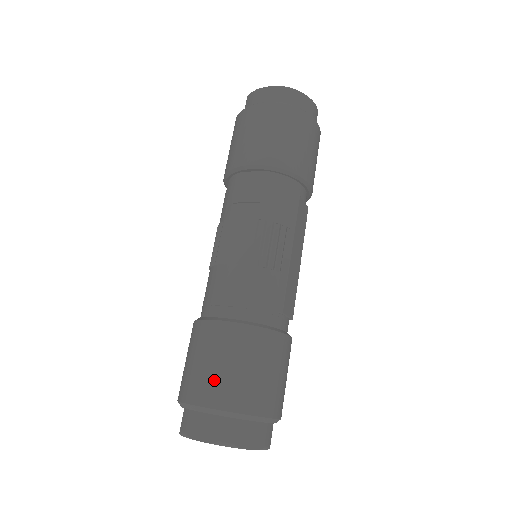
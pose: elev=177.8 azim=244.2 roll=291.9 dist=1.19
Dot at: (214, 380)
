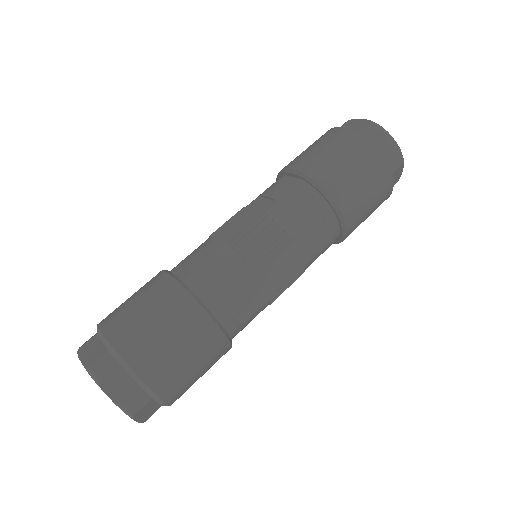
Dot at: (125, 316)
